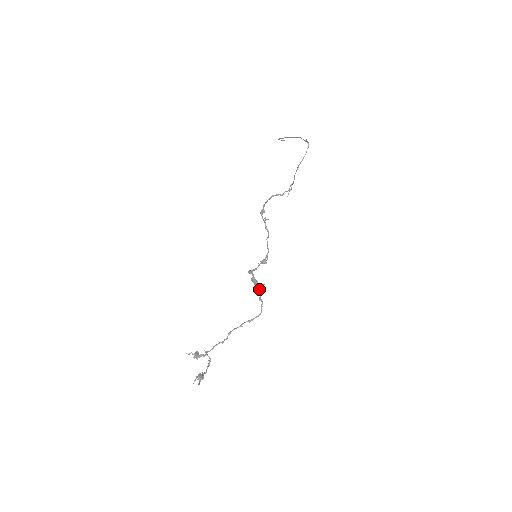
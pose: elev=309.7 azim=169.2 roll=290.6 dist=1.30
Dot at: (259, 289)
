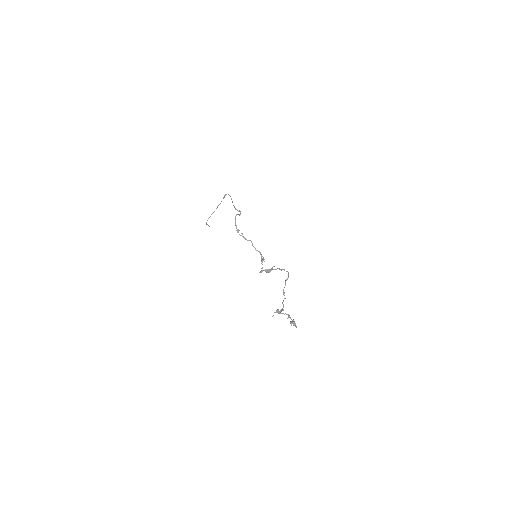
Dot at: (275, 269)
